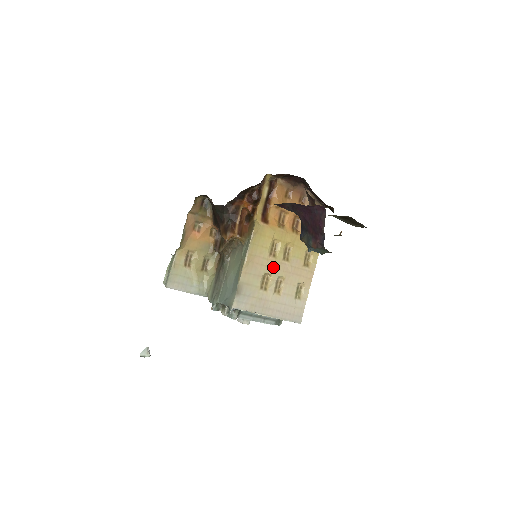
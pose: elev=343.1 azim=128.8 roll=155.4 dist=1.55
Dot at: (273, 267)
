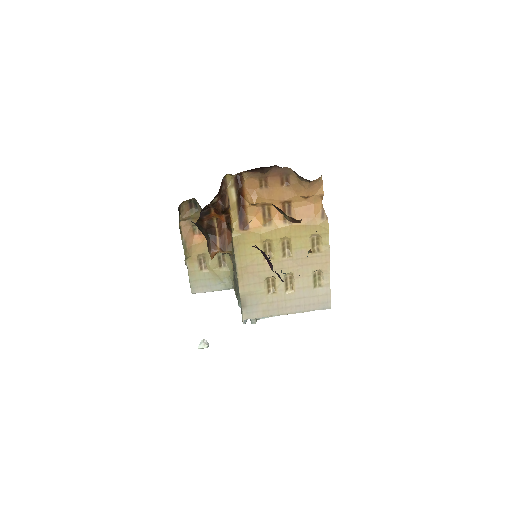
Dot at: (274, 268)
